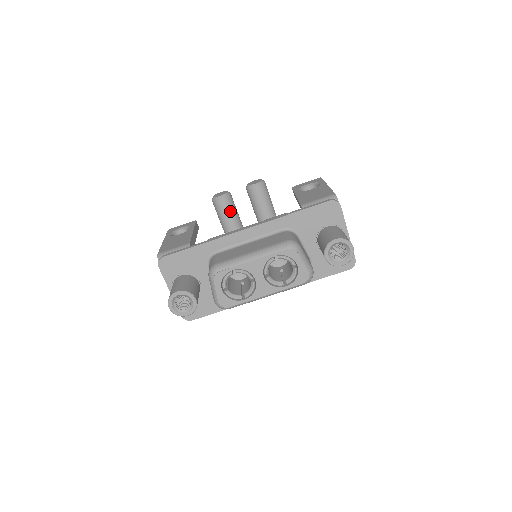
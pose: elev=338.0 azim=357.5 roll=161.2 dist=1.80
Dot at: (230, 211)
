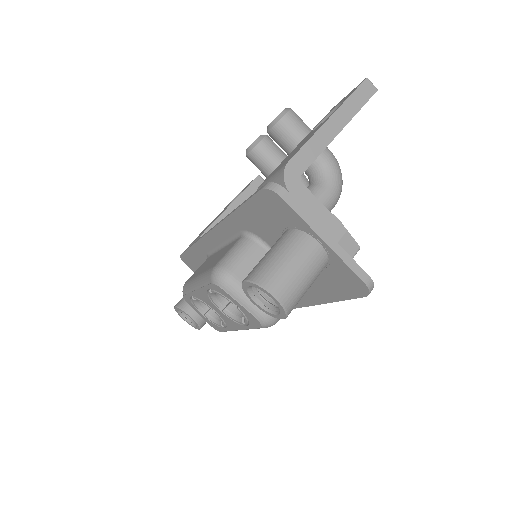
Dot at: (266, 167)
